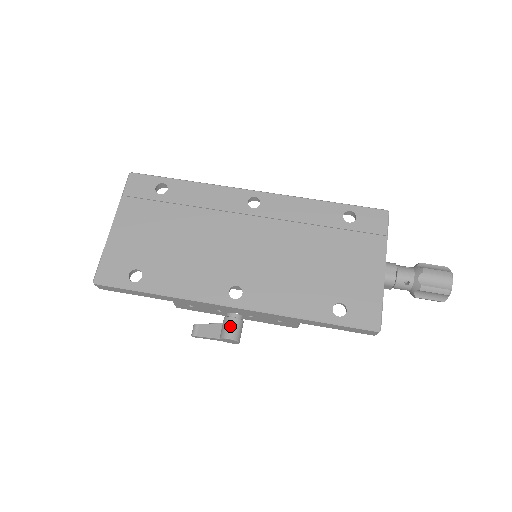
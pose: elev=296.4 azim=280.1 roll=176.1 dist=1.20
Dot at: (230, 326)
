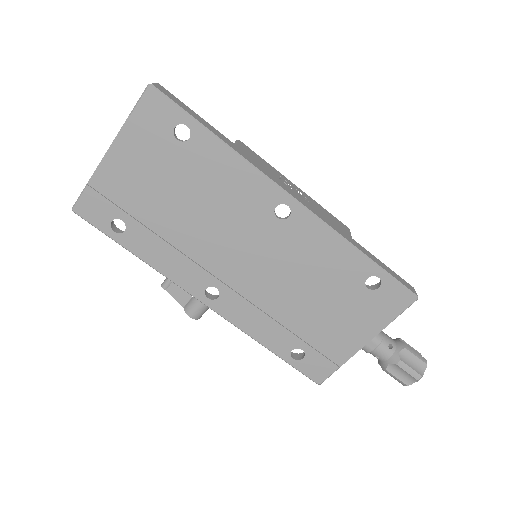
Dot at: (196, 308)
